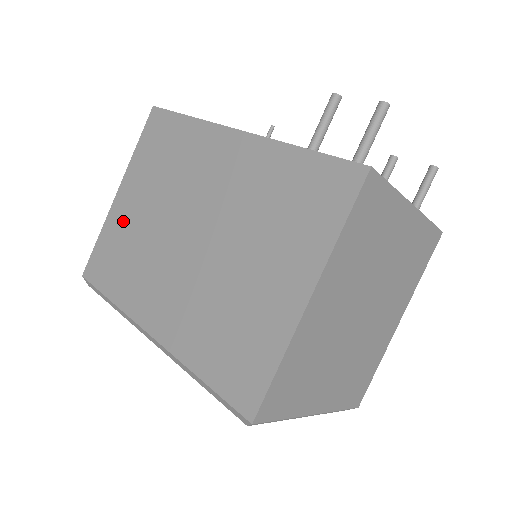
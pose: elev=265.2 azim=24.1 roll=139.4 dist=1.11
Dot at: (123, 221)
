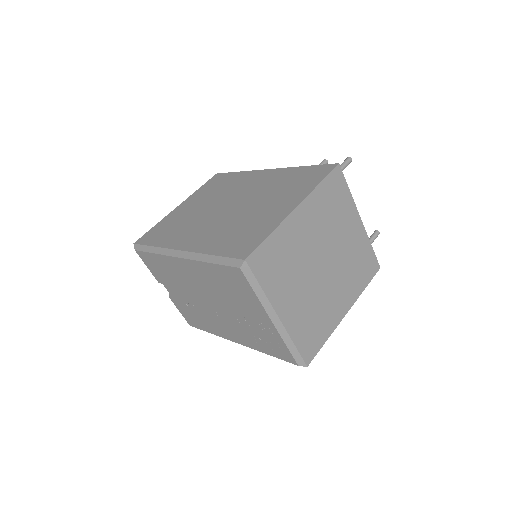
Dot at: (178, 215)
